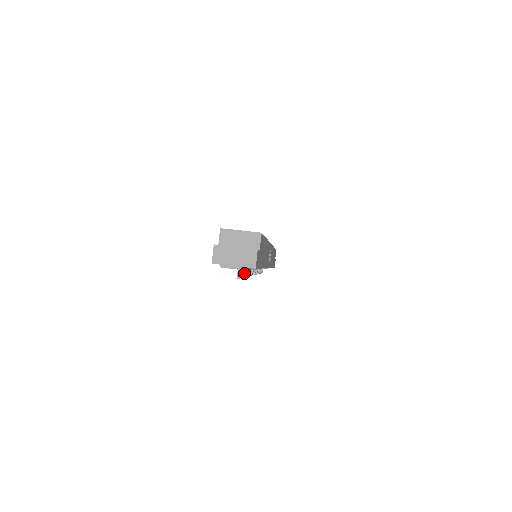
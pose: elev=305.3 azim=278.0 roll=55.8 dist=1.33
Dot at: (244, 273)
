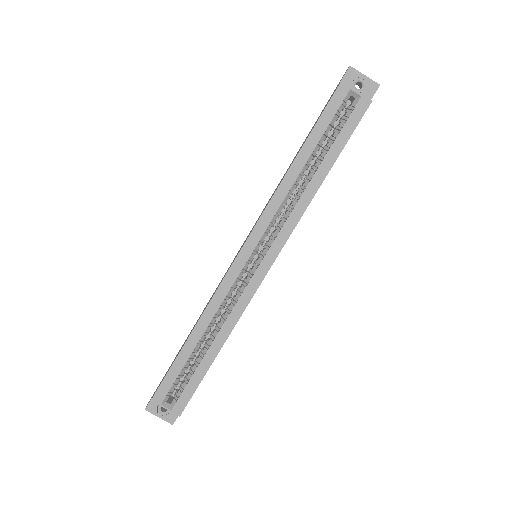
Dot at: occluded
